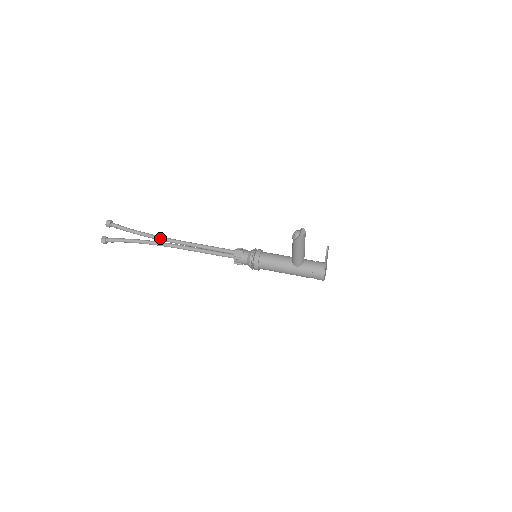
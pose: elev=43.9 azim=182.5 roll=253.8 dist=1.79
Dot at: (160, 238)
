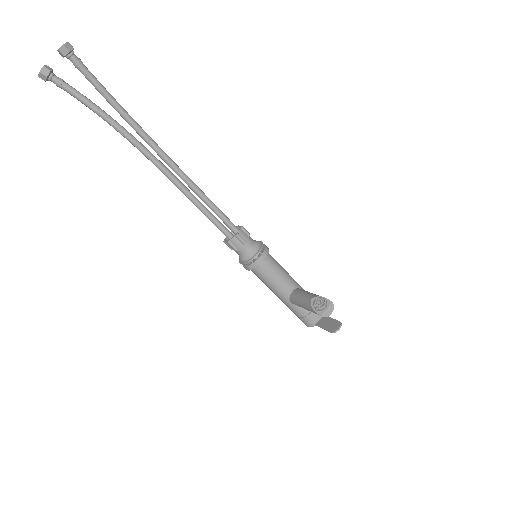
Dot at: (143, 136)
